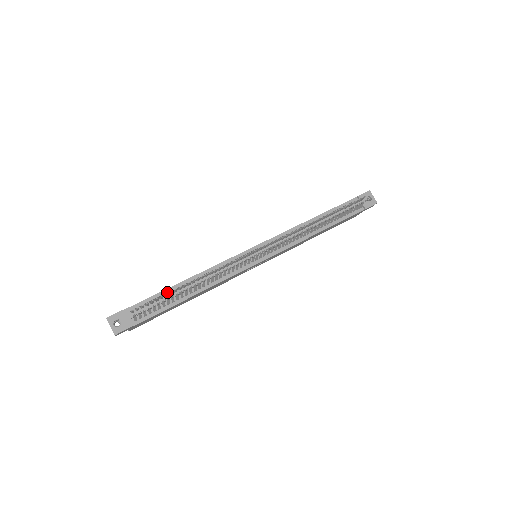
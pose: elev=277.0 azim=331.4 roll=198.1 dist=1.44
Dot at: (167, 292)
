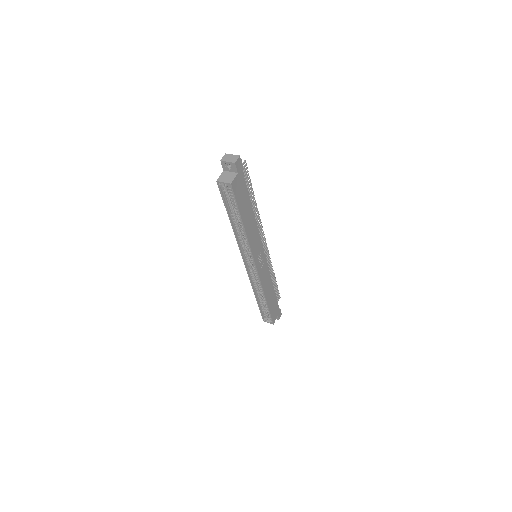
Dot at: occluded
